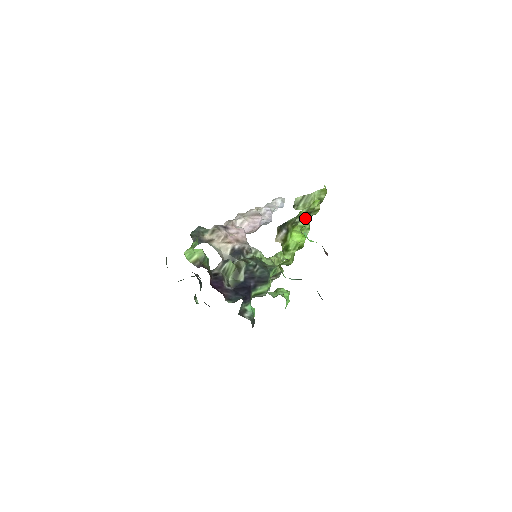
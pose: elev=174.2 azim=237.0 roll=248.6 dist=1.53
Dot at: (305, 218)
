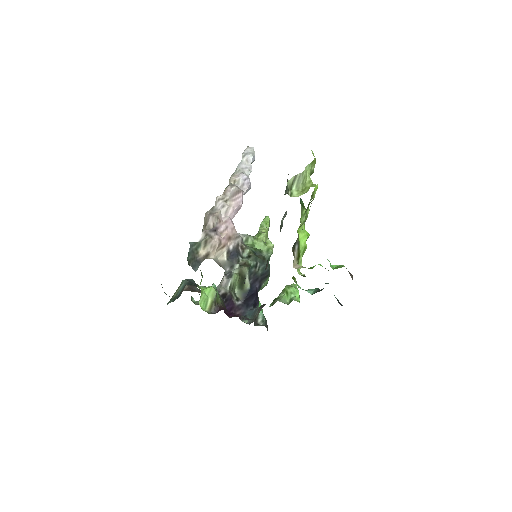
Dot at: (306, 211)
